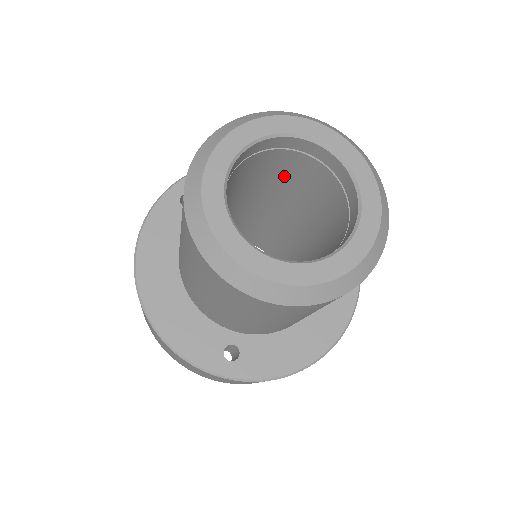
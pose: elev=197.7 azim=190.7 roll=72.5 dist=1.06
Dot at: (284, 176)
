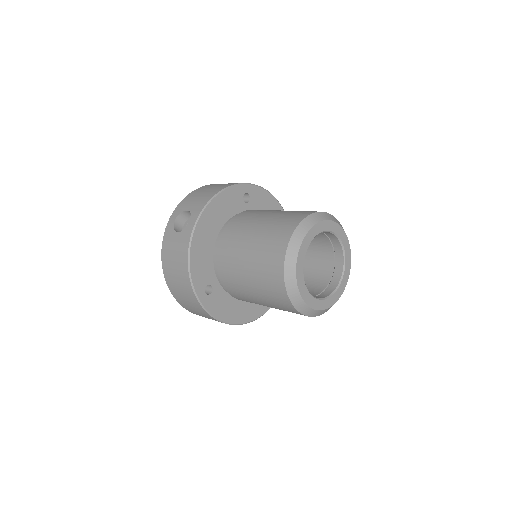
Dot at: occluded
